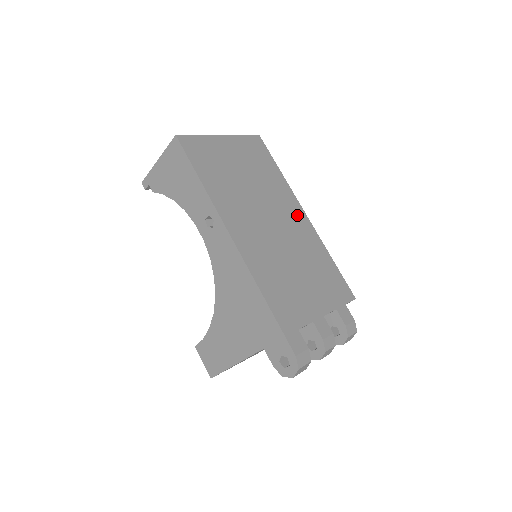
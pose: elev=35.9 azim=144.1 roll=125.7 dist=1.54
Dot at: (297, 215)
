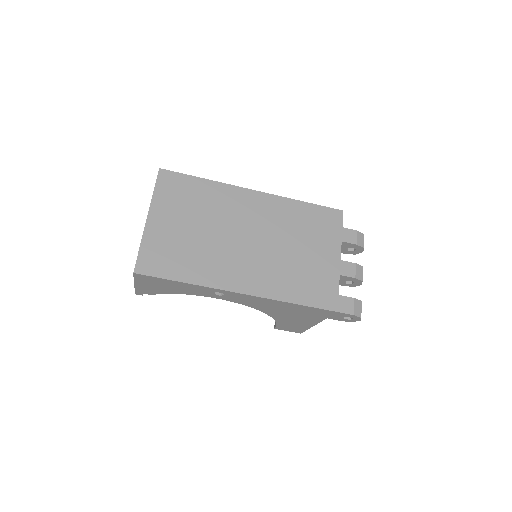
Dot at: (252, 202)
